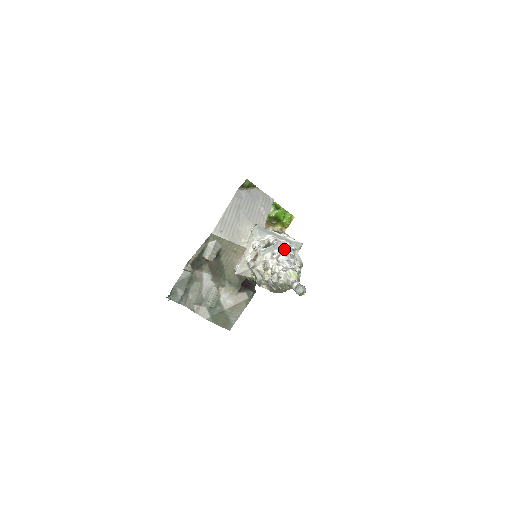
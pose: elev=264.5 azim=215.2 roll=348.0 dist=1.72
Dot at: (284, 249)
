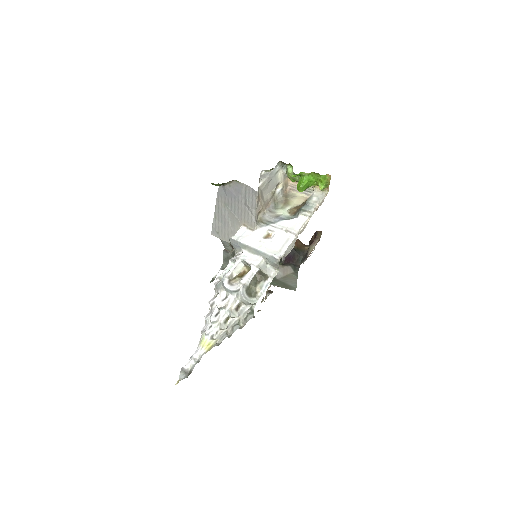
Dot at: (226, 290)
